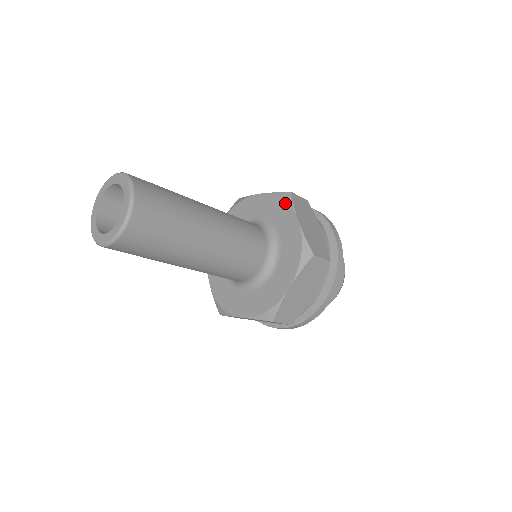
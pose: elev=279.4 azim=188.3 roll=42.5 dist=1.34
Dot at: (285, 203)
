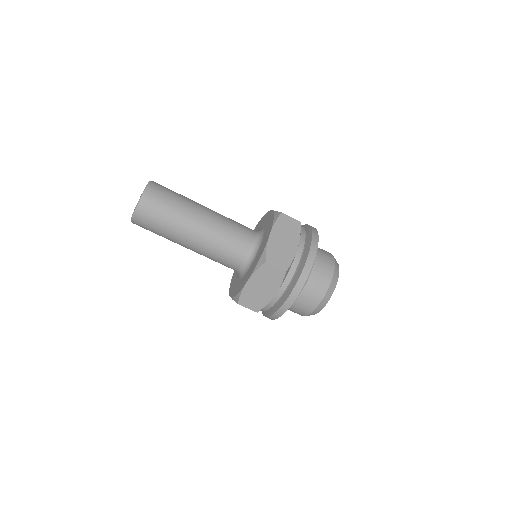
Dot at: (273, 220)
